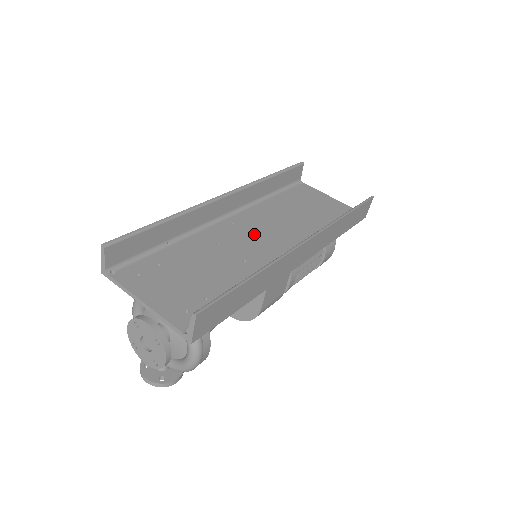
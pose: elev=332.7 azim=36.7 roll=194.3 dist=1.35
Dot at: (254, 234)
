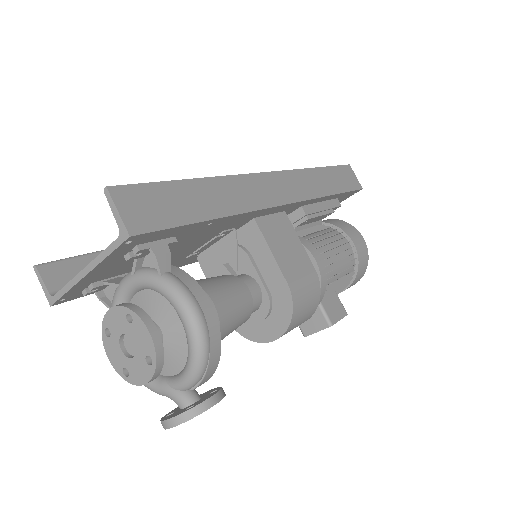
Dot at: occluded
